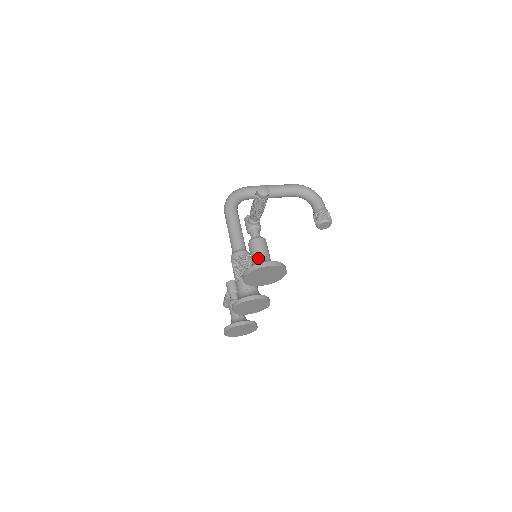
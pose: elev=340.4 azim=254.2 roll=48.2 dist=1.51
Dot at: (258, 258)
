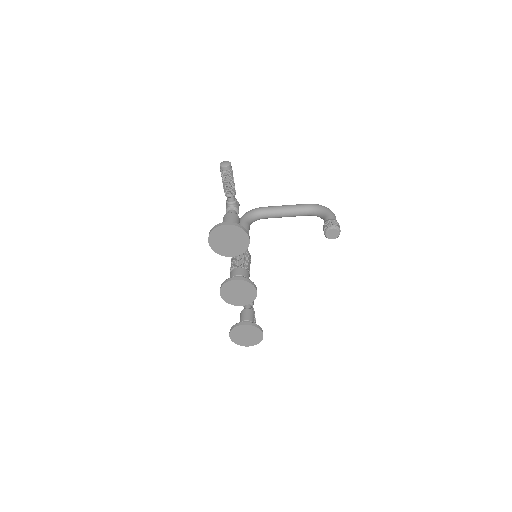
Dot at: occluded
